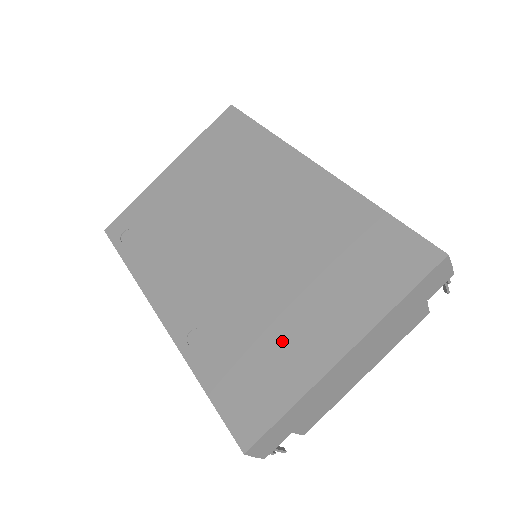
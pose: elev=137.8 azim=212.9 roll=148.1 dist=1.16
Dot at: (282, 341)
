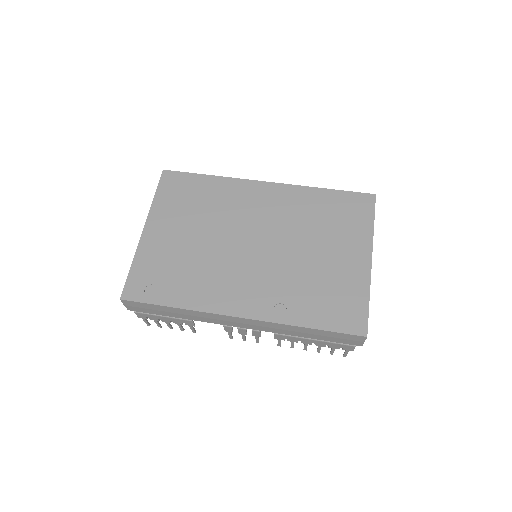
Dot at: (336, 275)
